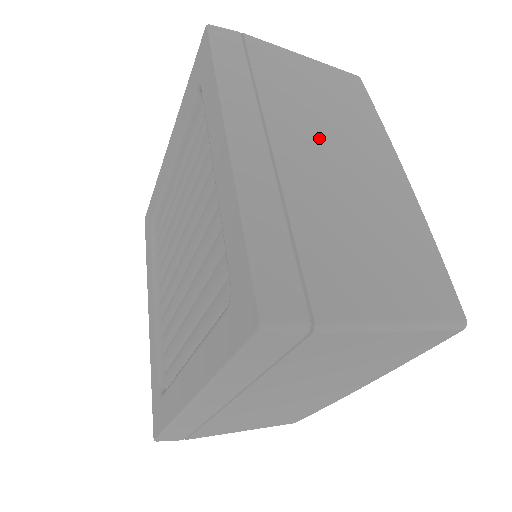
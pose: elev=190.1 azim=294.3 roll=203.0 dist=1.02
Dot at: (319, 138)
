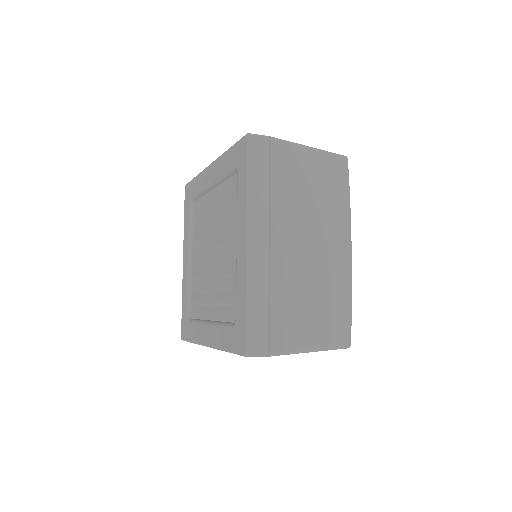
Dot at: (302, 229)
